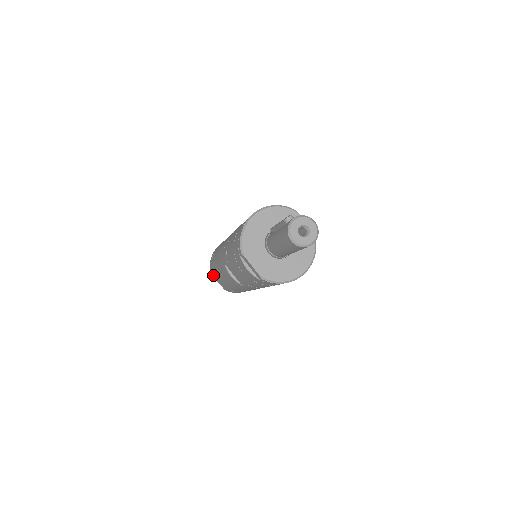
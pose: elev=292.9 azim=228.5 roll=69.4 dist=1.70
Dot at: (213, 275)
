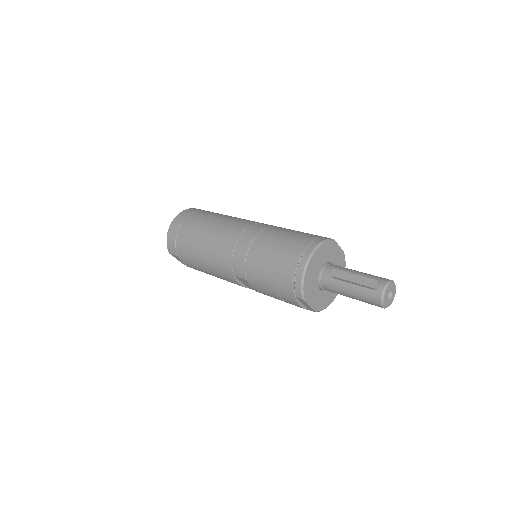
Dot at: (173, 256)
